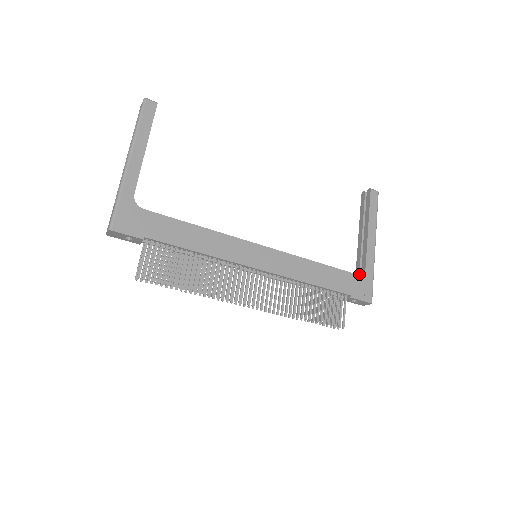
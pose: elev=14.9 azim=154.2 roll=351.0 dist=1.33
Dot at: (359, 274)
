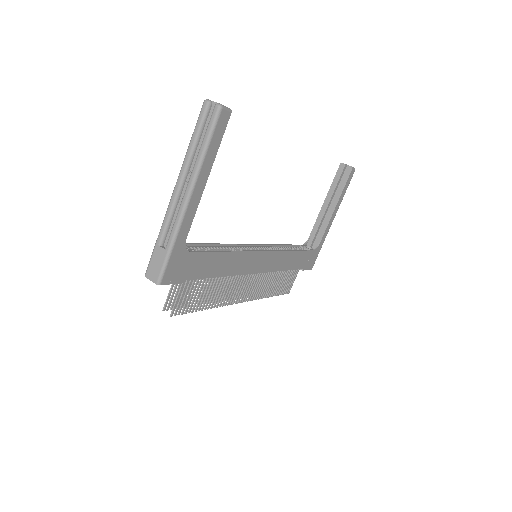
Dot at: (314, 250)
